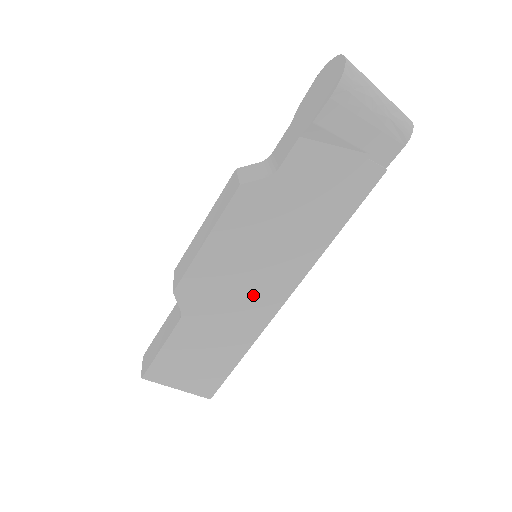
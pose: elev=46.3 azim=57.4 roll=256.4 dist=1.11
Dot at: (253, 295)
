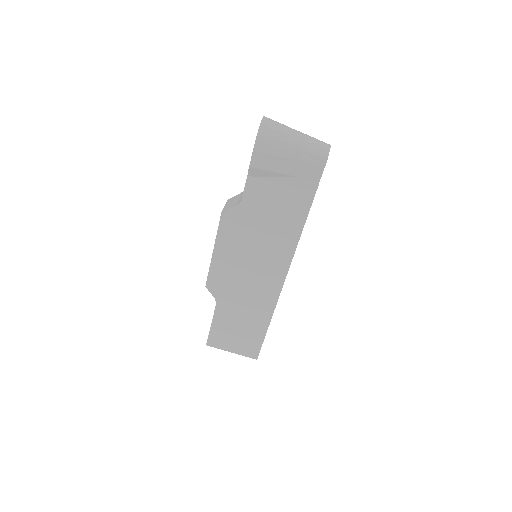
Dot at: (258, 284)
